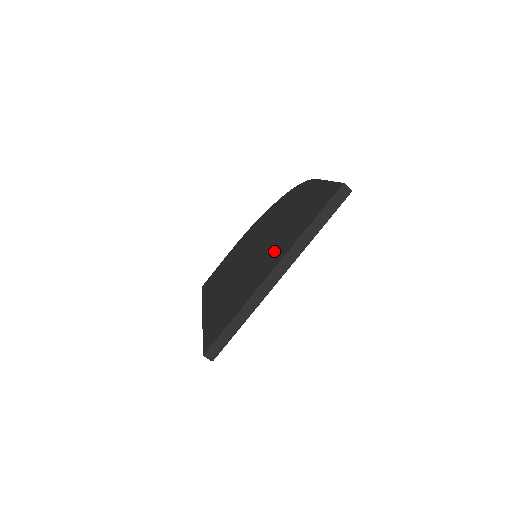
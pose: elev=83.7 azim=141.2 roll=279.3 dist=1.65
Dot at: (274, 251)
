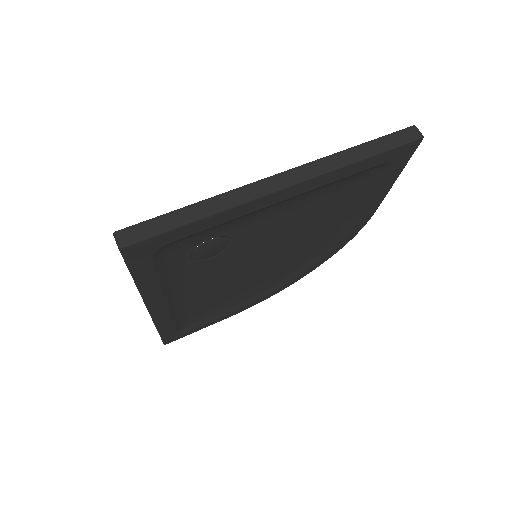
Dot at: occluded
